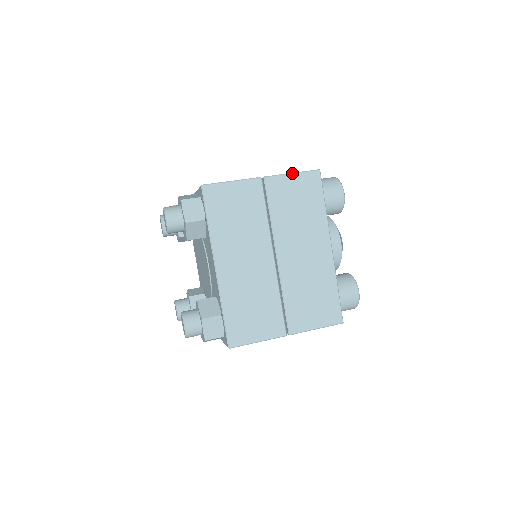
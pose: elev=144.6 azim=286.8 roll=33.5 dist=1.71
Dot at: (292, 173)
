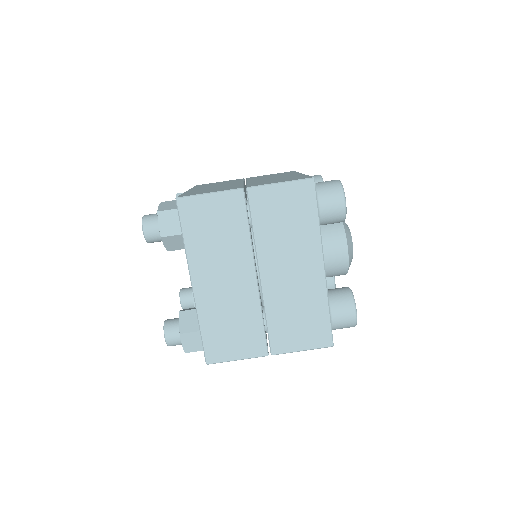
Dot at: occluded
